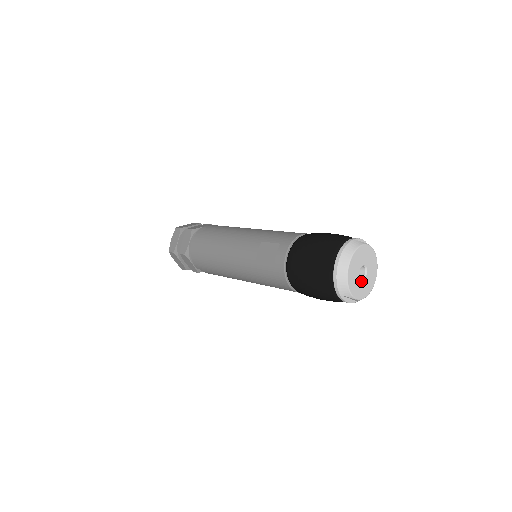
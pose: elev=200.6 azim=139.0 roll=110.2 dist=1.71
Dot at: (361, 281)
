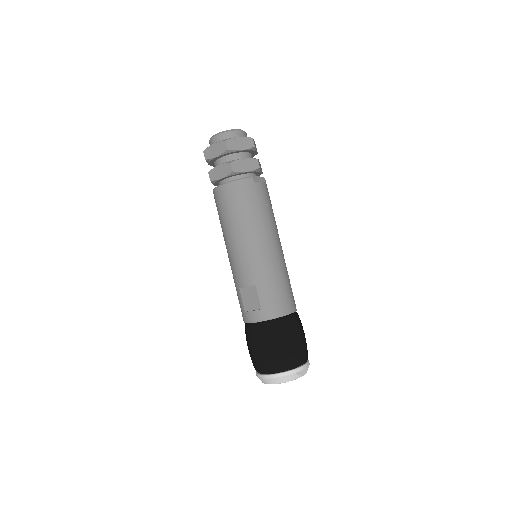
Dot at: occluded
